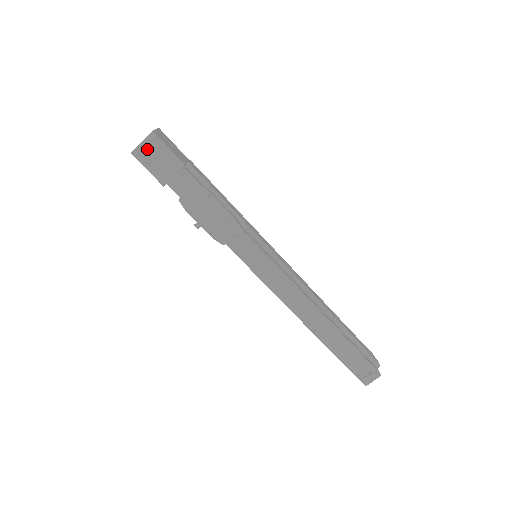
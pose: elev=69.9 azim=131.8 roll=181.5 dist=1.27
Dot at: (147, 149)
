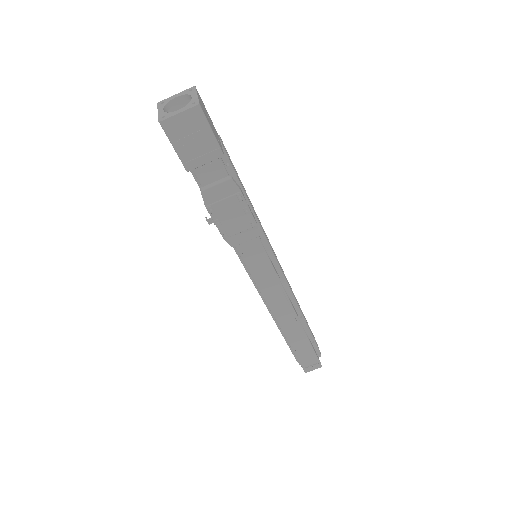
Dot at: (183, 124)
